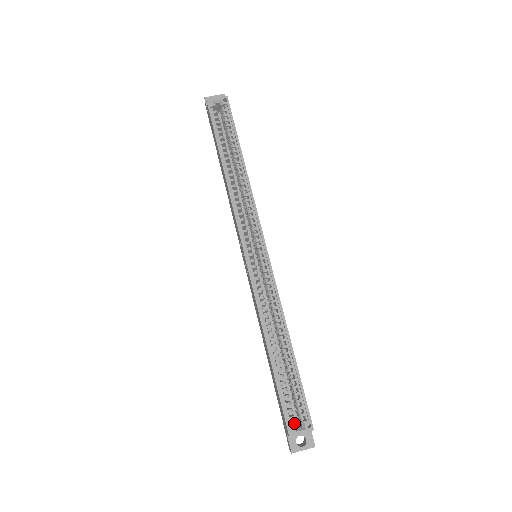
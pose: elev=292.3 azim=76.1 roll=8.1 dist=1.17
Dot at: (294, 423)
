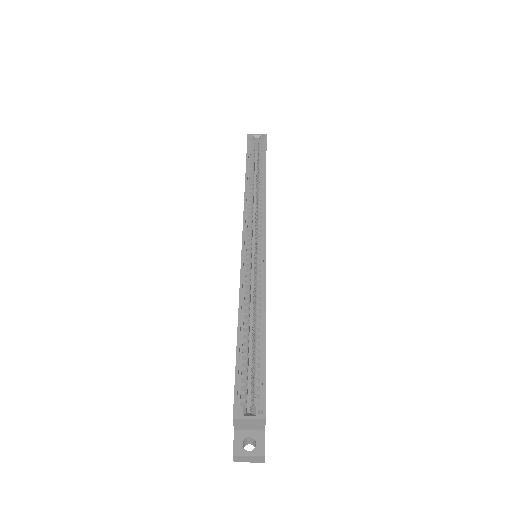
Dot at: occluded
